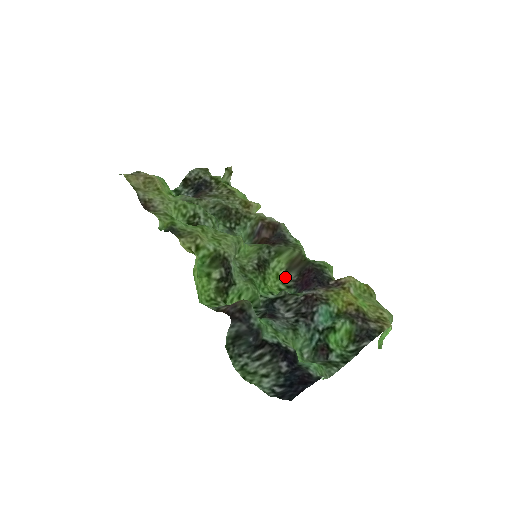
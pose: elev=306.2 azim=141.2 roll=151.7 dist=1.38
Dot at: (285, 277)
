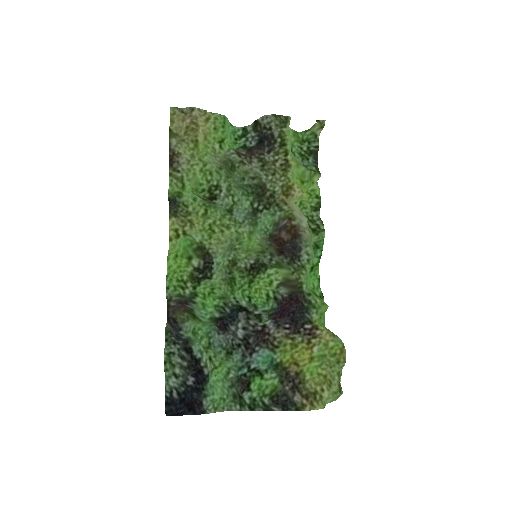
Dot at: (278, 288)
